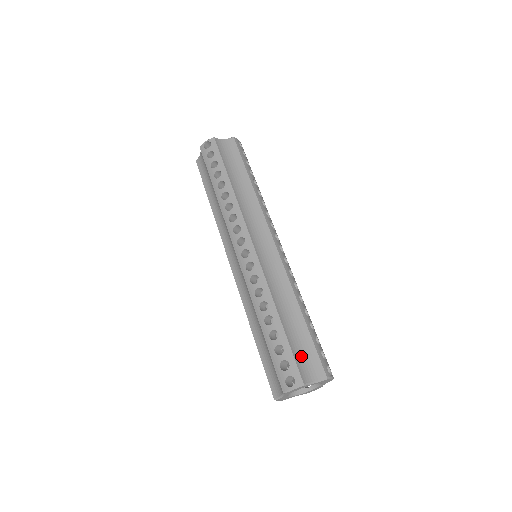
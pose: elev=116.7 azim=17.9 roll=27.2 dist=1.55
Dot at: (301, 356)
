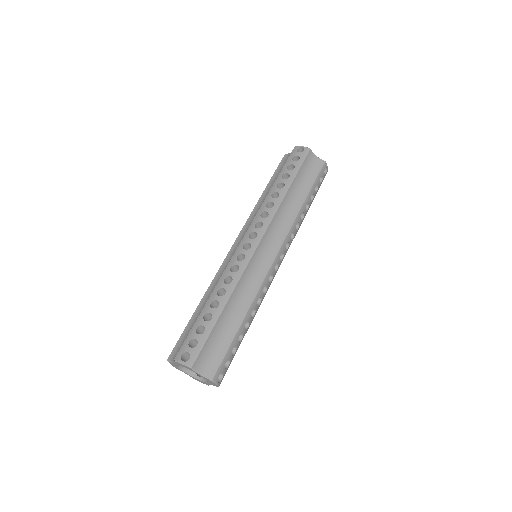
Dot at: (211, 348)
